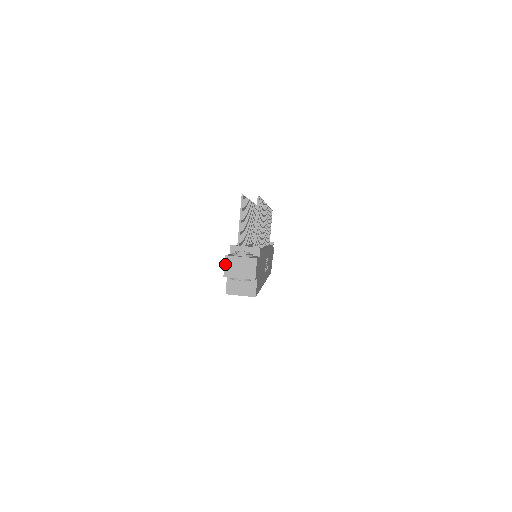
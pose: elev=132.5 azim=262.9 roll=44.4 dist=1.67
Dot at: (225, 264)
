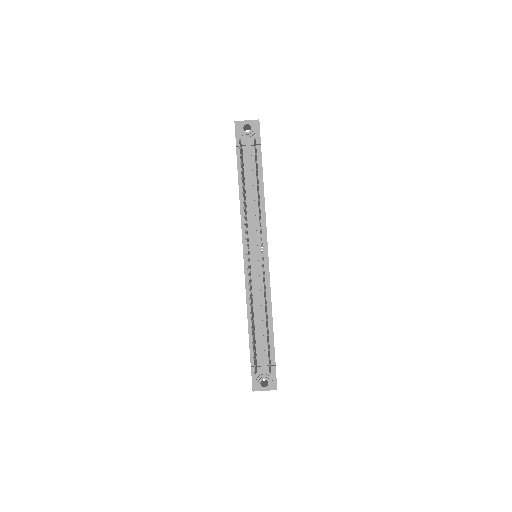
Dot at: occluded
